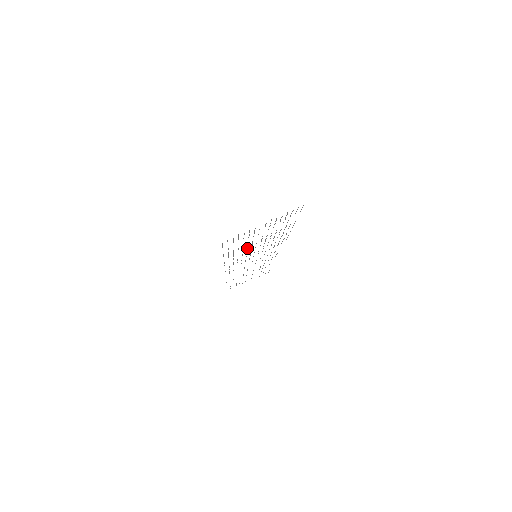
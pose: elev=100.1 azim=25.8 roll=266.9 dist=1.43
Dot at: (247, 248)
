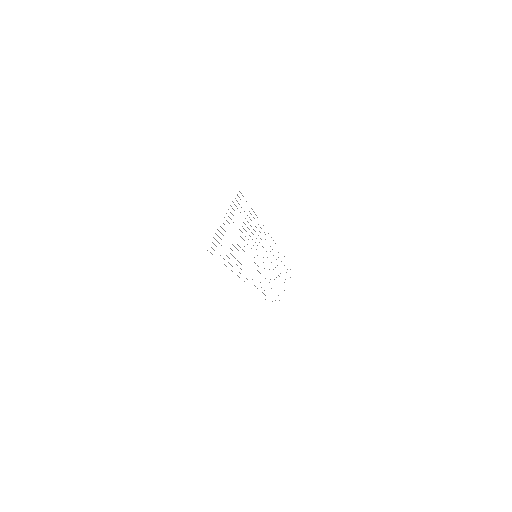
Dot at: (237, 249)
